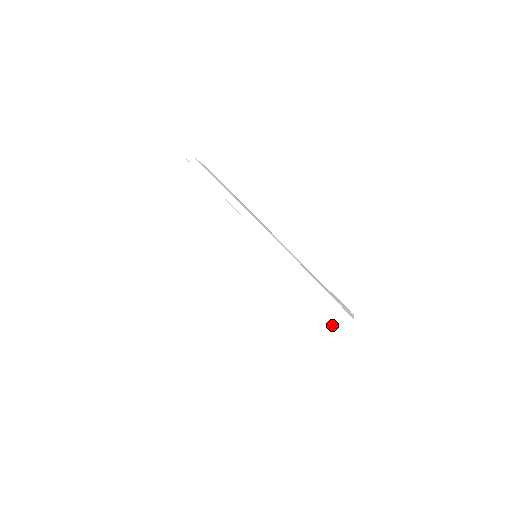
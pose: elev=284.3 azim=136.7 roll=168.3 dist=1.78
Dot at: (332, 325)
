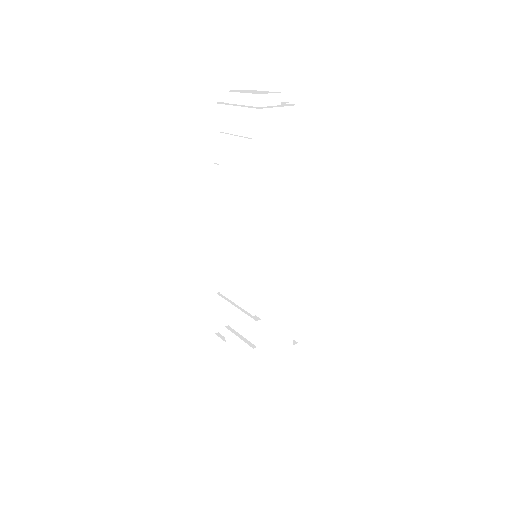
Dot at: (241, 376)
